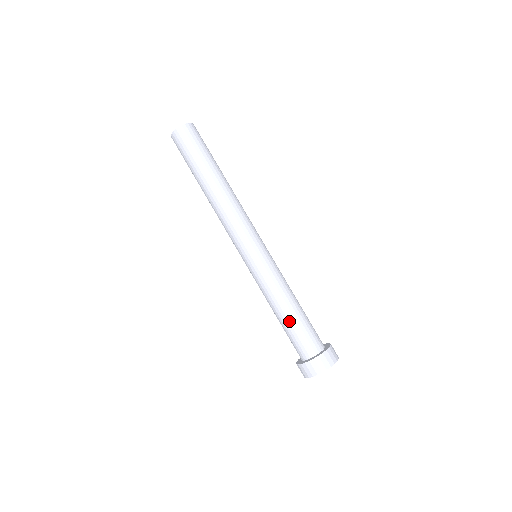
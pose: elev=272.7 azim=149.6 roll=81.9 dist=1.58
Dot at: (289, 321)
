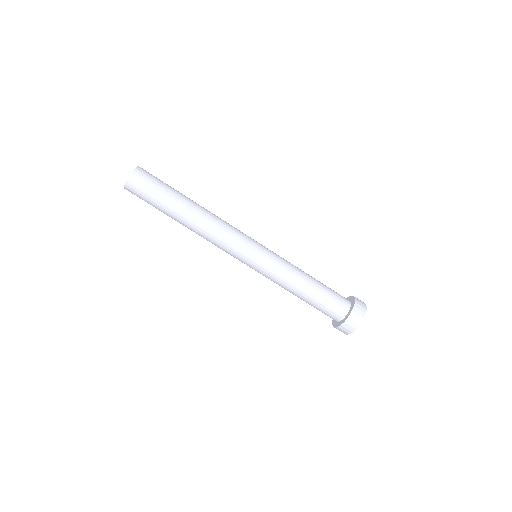
Dot at: (317, 290)
